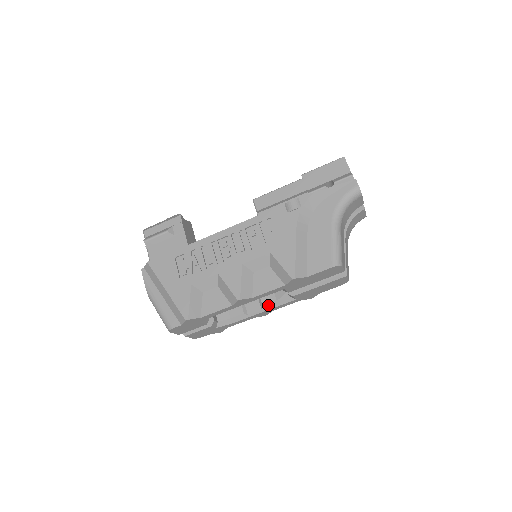
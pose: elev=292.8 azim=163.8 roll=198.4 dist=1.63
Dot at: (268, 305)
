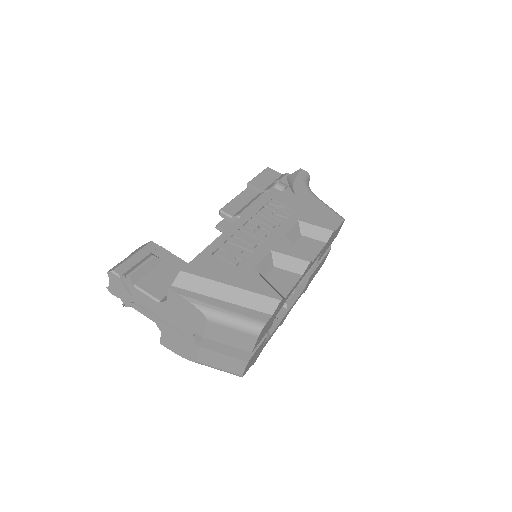
Dot at: (290, 301)
